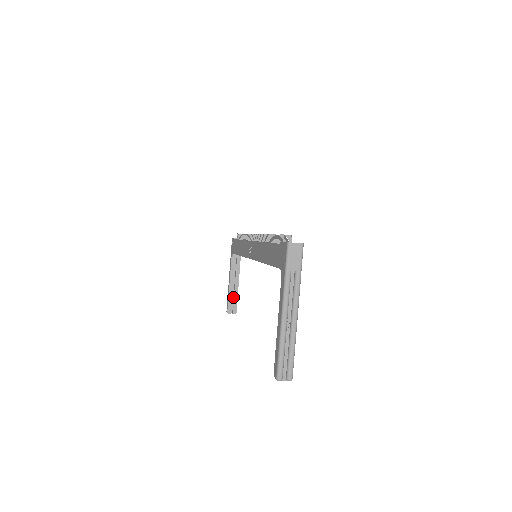
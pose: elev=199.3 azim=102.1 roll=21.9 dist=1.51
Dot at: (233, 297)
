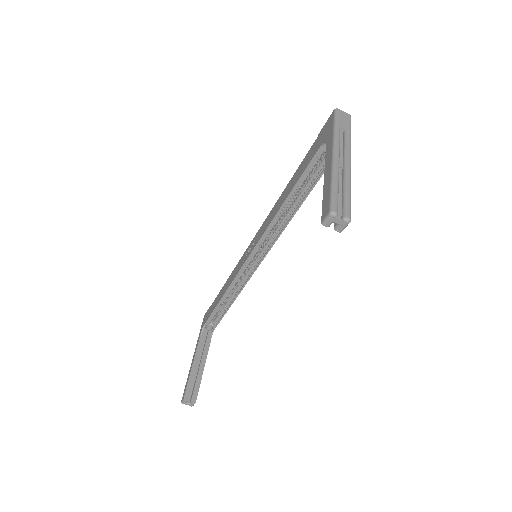
Dot at: (194, 382)
